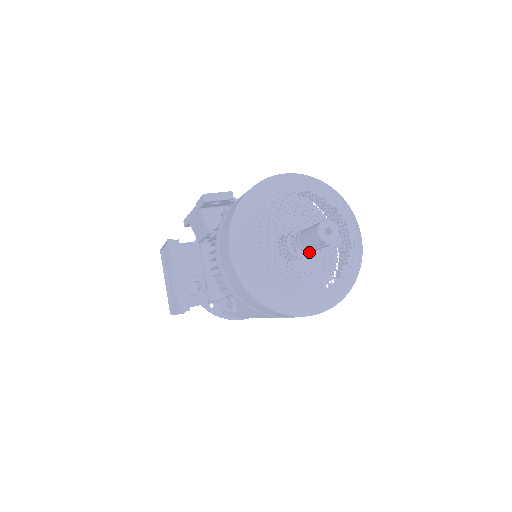
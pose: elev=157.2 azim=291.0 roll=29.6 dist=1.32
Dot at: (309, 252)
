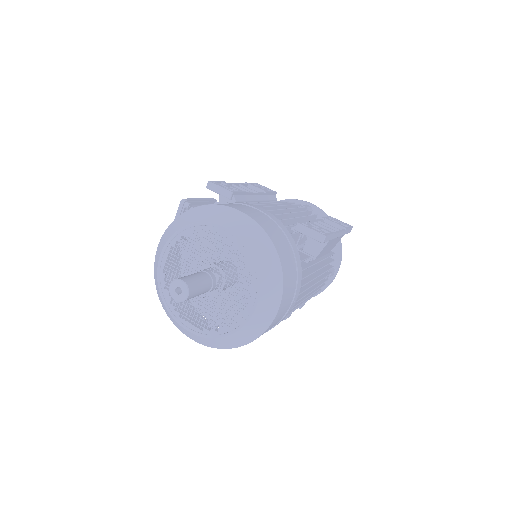
Dot at: (216, 291)
